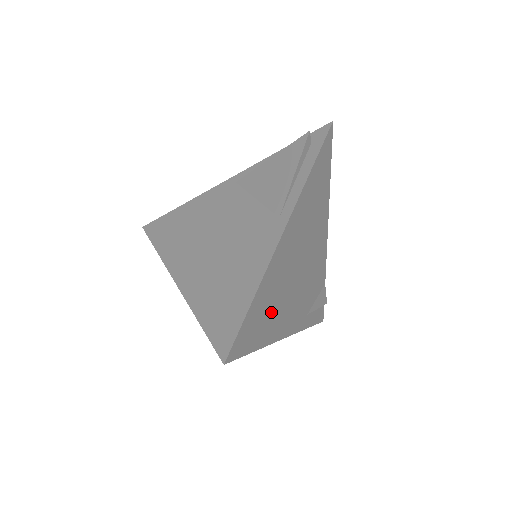
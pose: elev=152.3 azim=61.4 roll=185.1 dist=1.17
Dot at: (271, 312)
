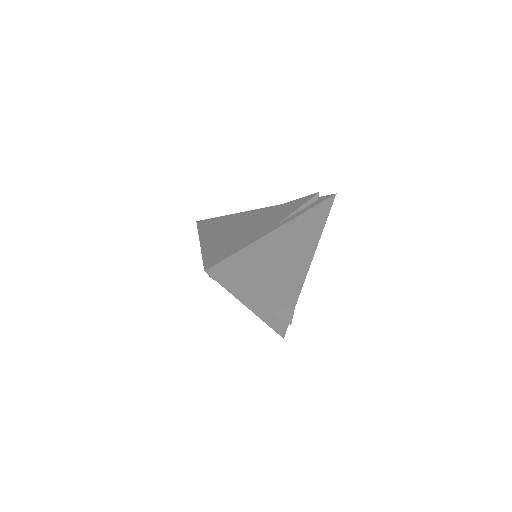
Dot at: (247, 275)
